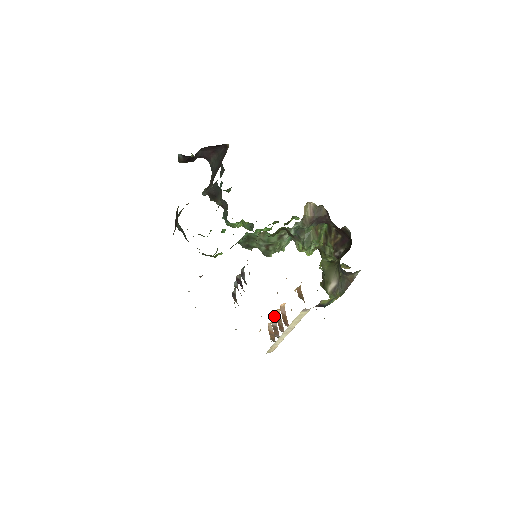
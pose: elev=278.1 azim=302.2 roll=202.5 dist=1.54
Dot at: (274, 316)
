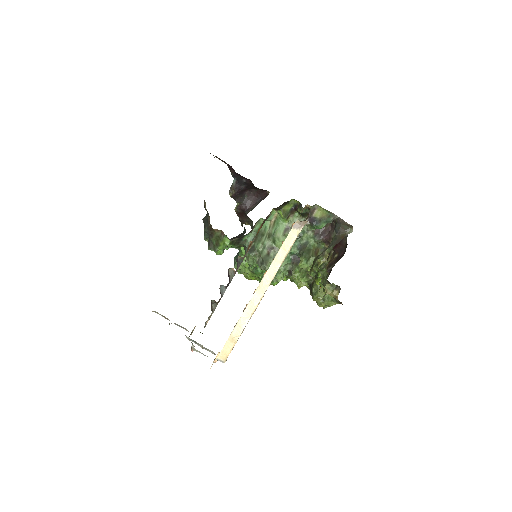
Dot at: occluded
